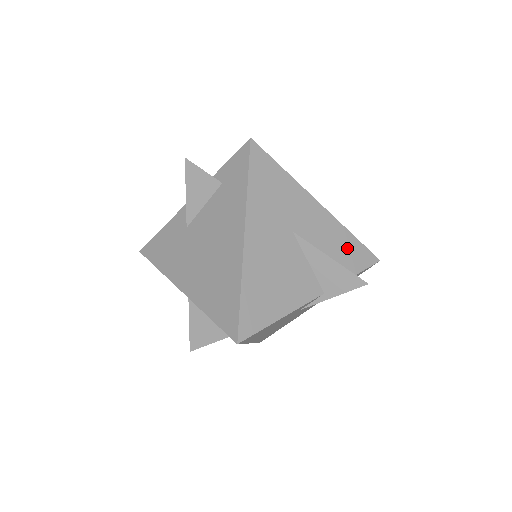
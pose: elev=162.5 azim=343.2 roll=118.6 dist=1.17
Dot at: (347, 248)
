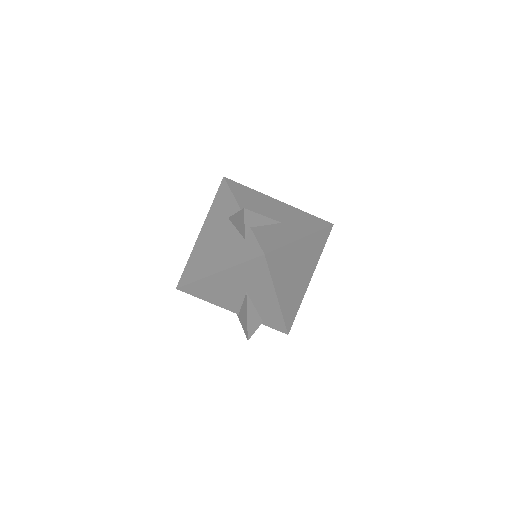
Dot at: (273, 318)
